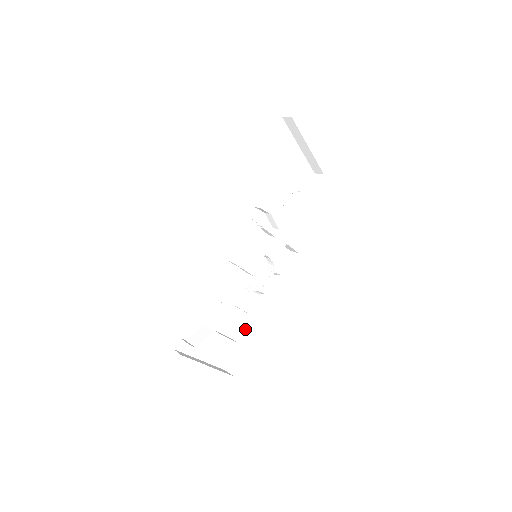
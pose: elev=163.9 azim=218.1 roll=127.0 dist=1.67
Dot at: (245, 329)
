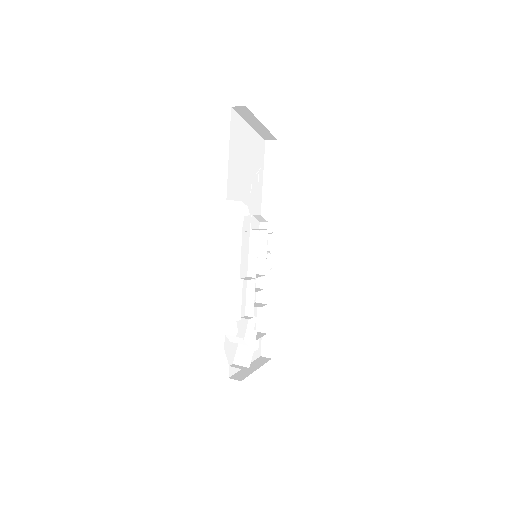
Dot at: occluded
